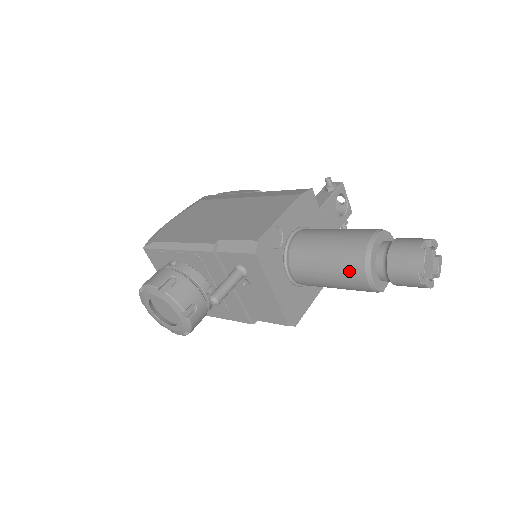
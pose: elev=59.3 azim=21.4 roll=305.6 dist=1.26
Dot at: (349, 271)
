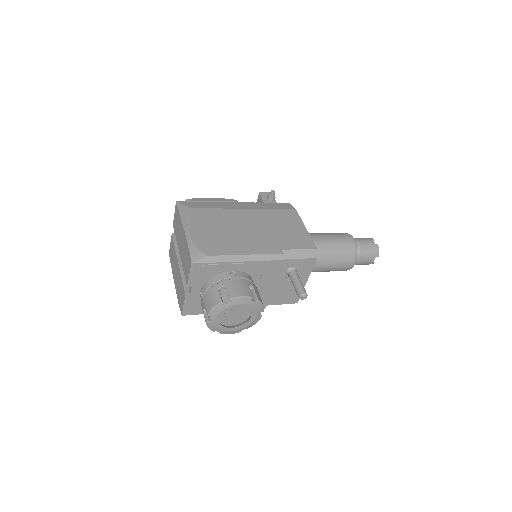
Dot at: (345, 261)
